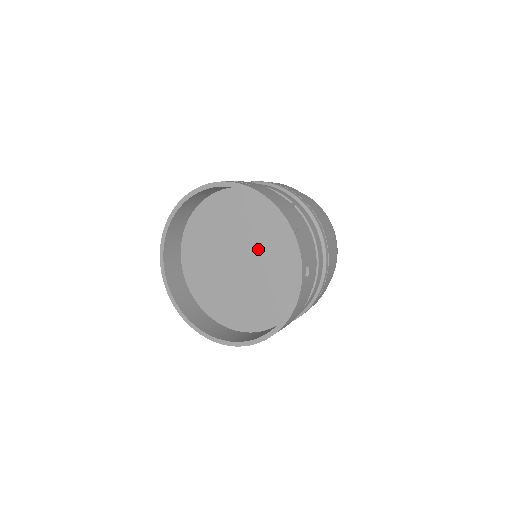
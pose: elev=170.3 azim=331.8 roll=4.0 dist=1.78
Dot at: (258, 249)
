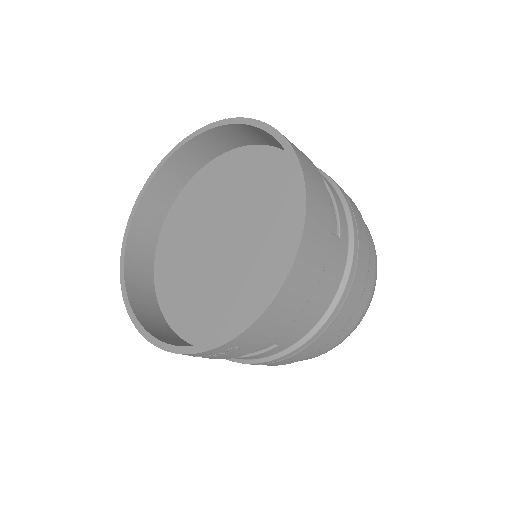
Dot at: (231, 209)
